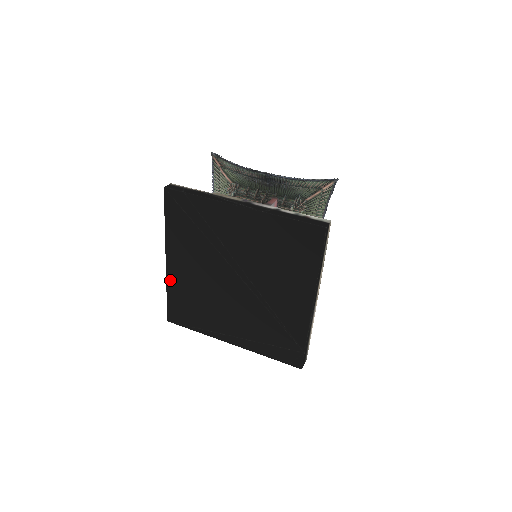
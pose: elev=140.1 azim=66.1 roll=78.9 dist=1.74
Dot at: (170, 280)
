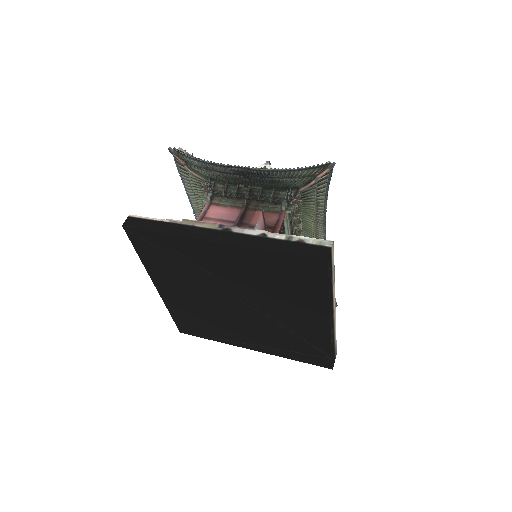
Dot at: (168, 303)
